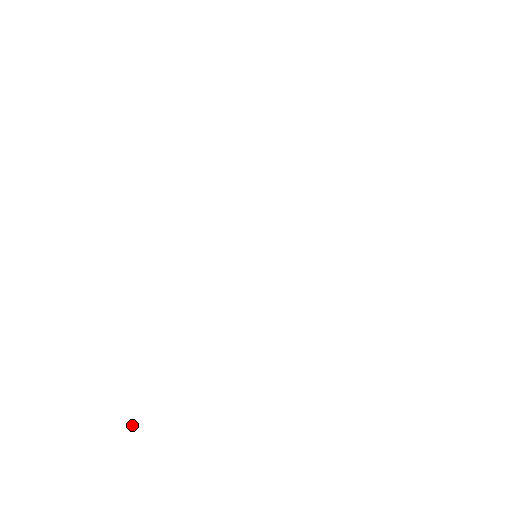
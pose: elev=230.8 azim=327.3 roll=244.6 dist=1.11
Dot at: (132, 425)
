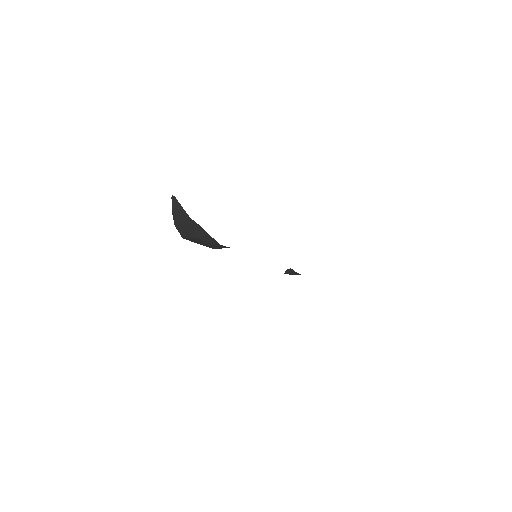
Dot at: (178, 203)
